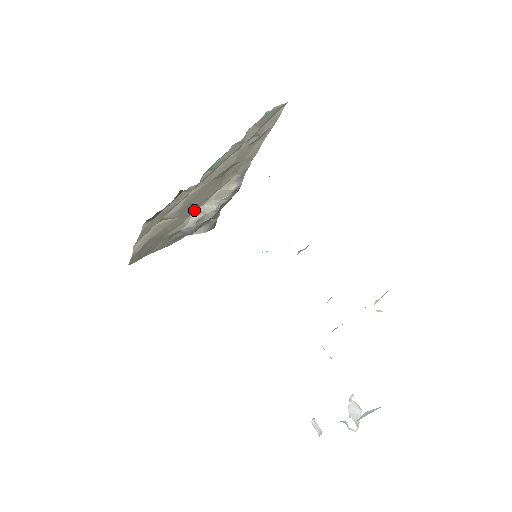
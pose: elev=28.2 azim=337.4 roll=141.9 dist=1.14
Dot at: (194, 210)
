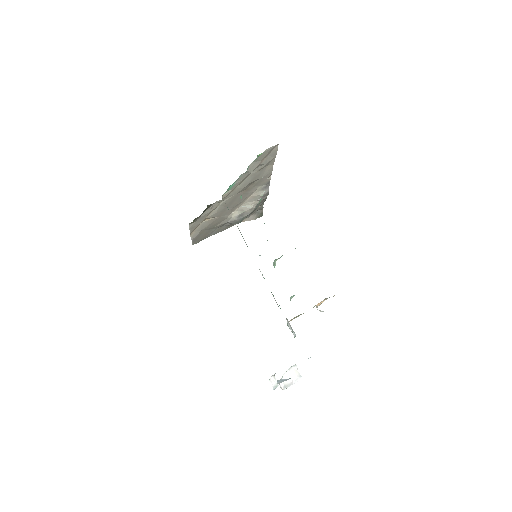
Dot at: (234, 209)
